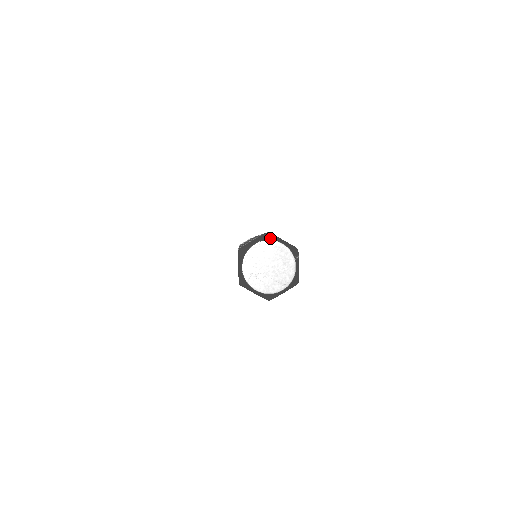
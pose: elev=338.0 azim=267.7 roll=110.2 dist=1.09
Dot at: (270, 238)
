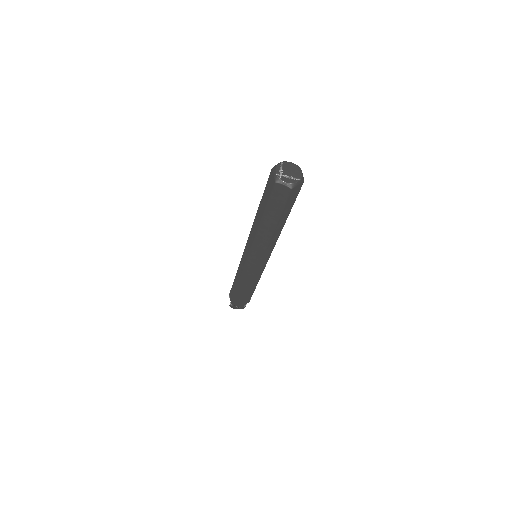
Dot at: (286, 161)
